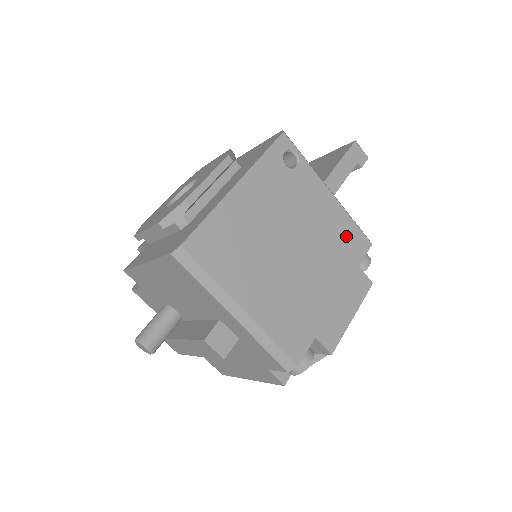
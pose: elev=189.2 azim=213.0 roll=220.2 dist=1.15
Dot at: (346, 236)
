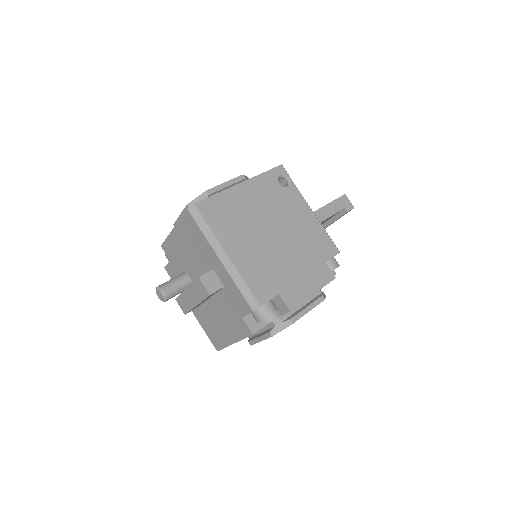
Dot at: (318, 239)
